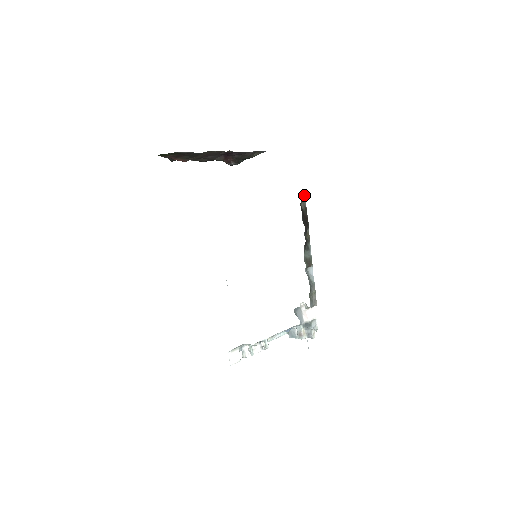
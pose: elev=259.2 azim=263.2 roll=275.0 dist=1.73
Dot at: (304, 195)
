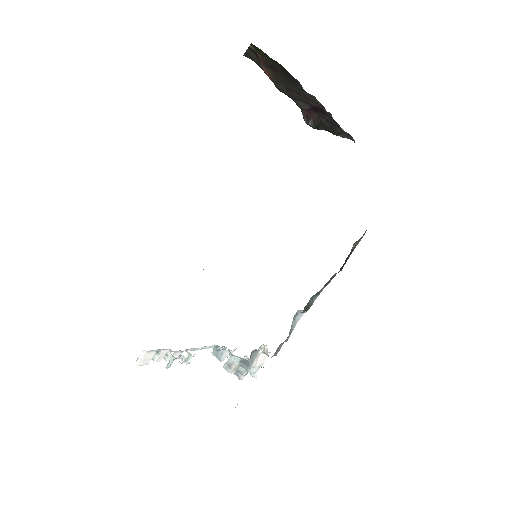
Dot at: (364, 234)
